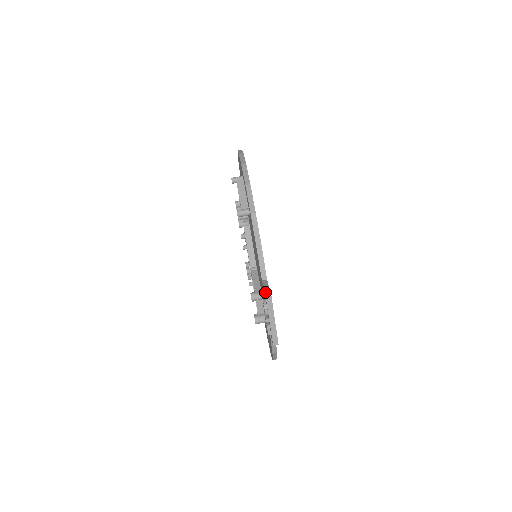
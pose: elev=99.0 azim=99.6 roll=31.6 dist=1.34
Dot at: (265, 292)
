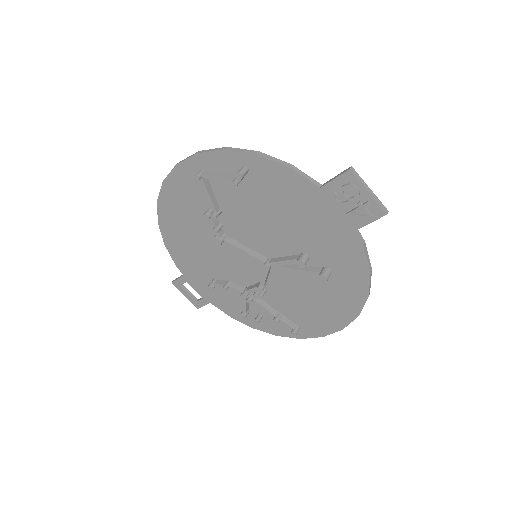
Dot at: (341, 174)
